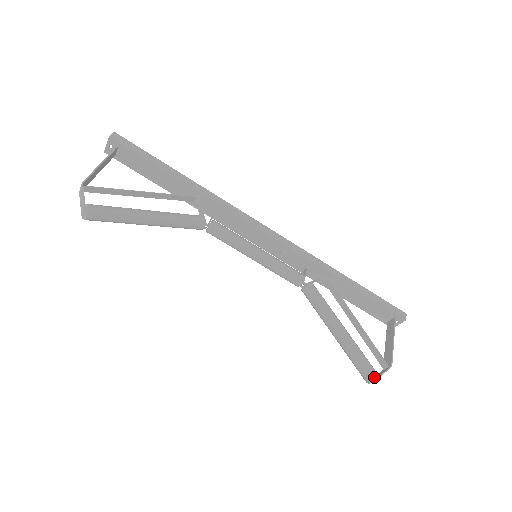
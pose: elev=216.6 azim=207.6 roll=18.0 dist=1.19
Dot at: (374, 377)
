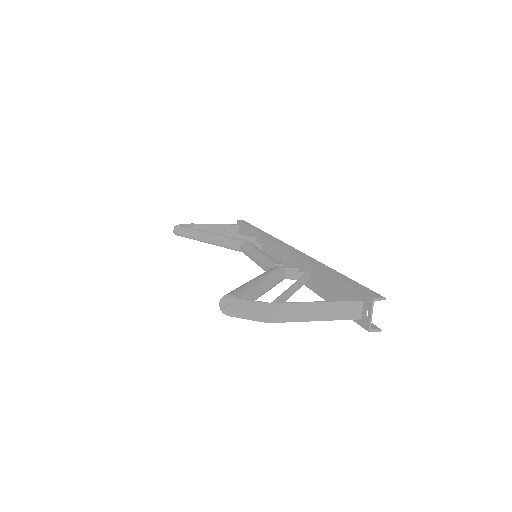
Dot at: (226, 295)
